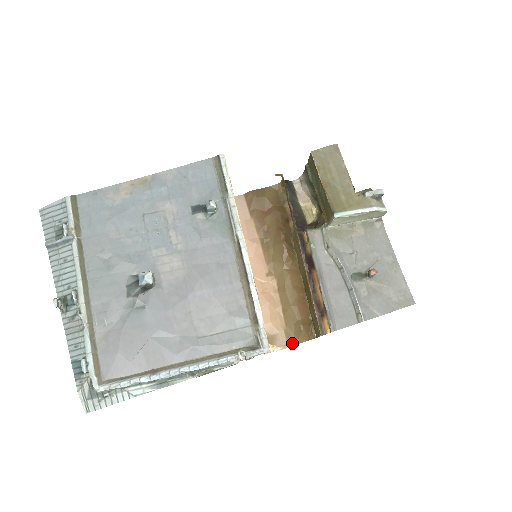
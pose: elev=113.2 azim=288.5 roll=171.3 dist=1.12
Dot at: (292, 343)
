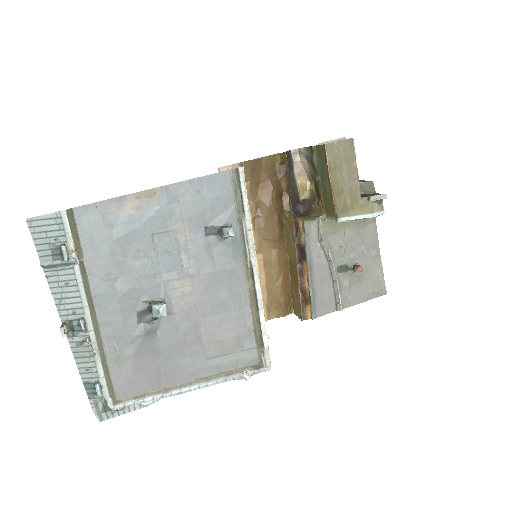
Dot at: (272, 316)
